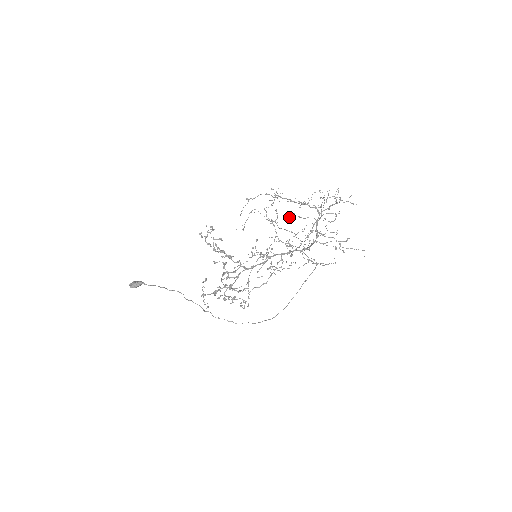
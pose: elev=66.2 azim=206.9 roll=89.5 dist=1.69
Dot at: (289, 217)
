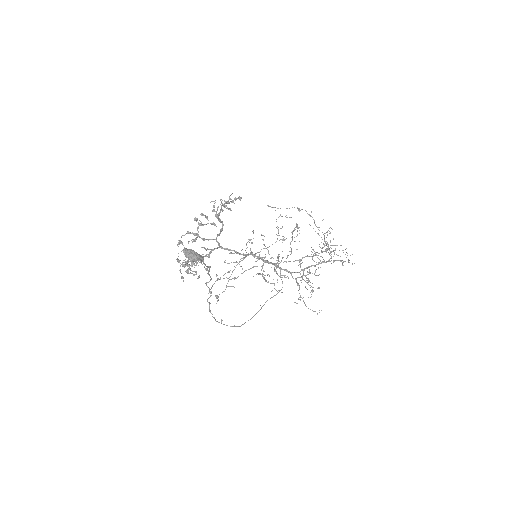
Dot at: occluded
